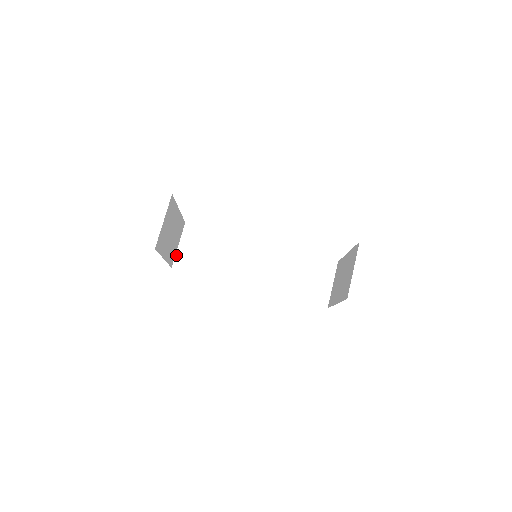
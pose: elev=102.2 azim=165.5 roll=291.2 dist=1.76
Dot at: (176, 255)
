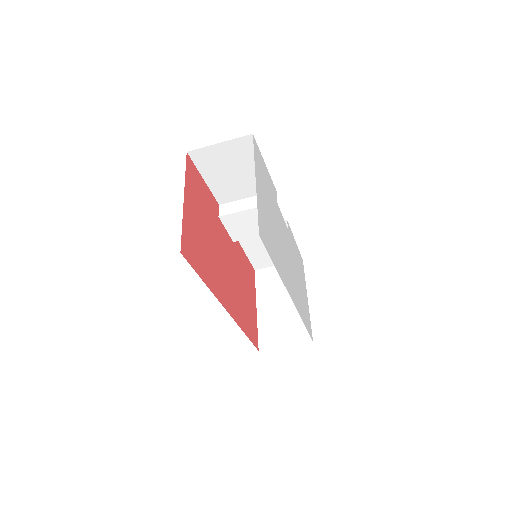
Dot at: (205, 148)
